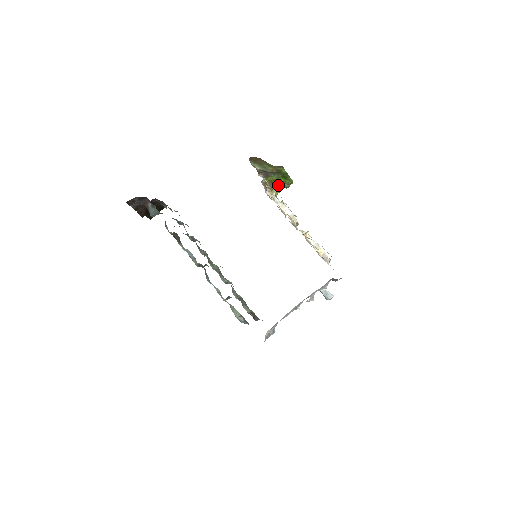
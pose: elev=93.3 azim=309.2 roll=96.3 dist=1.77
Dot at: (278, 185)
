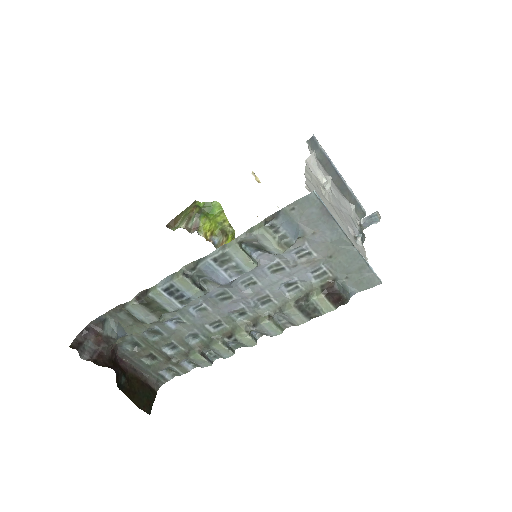
Dot at: (219, 231)
